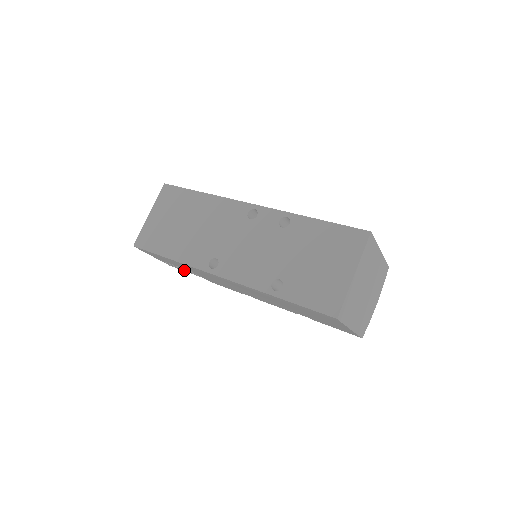
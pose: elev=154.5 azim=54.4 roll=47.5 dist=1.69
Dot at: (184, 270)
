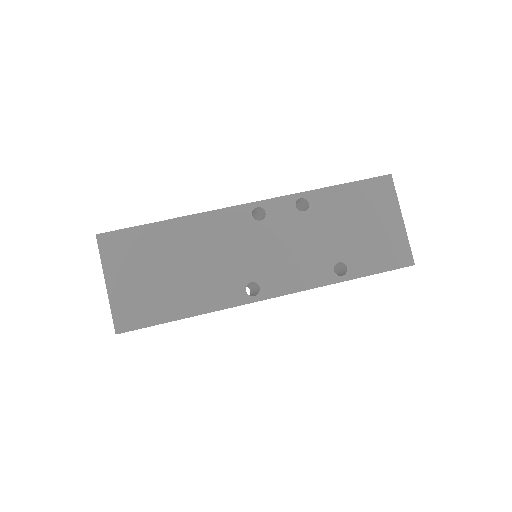
Dot at: occluded
